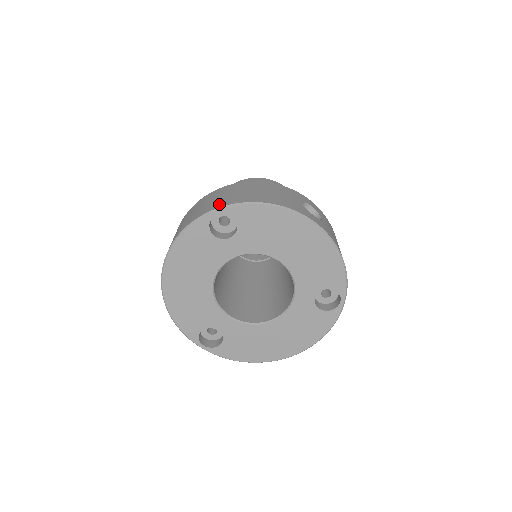
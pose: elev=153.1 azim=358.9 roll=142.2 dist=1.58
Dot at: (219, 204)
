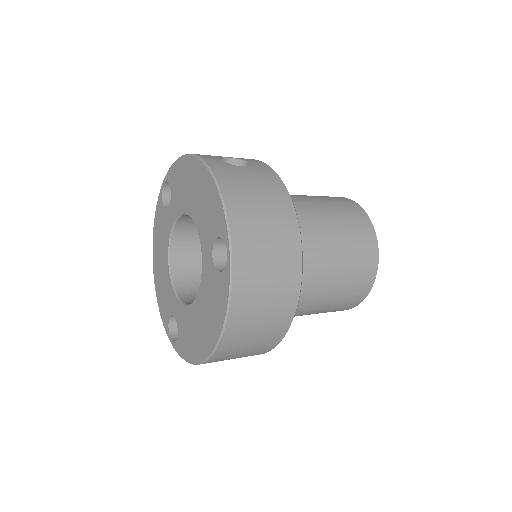
Dot at: occluded
